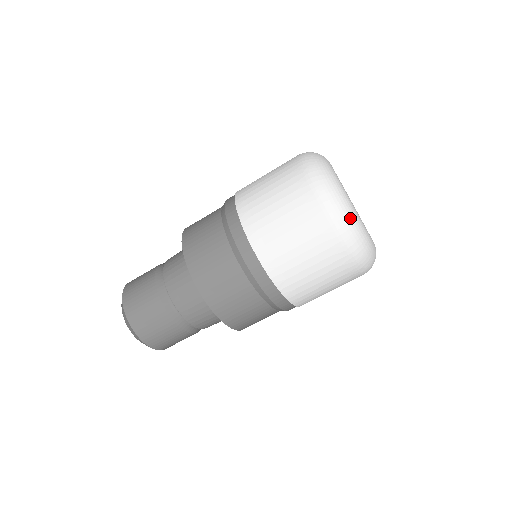
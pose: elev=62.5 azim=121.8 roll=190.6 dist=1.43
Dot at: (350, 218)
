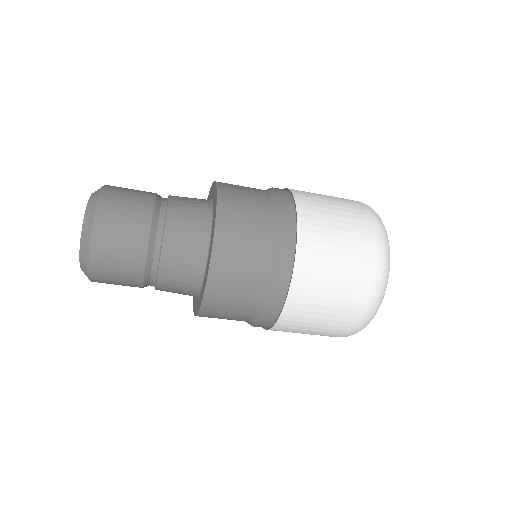
Dot at: occluded
